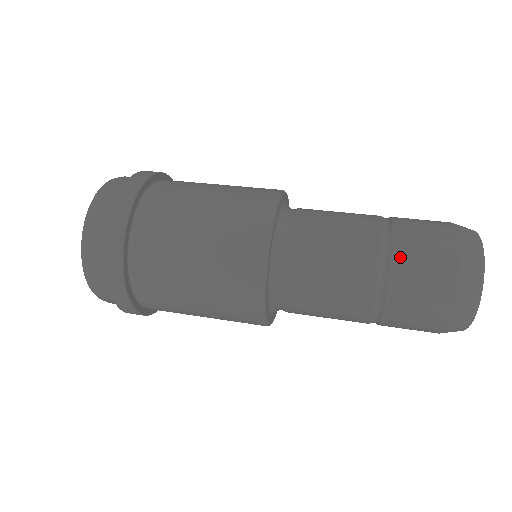
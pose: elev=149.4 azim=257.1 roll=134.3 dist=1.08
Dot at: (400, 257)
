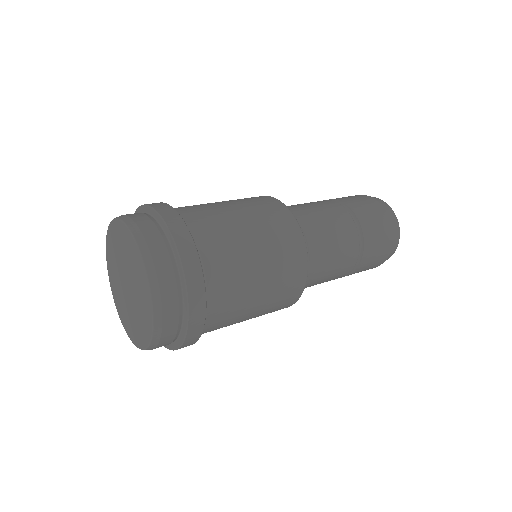
Dot at: (338, 199)
